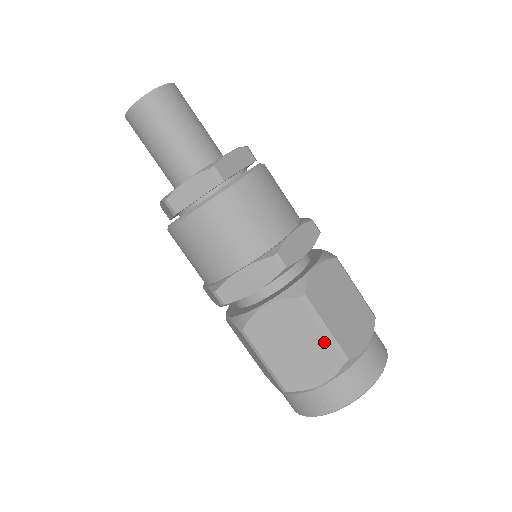
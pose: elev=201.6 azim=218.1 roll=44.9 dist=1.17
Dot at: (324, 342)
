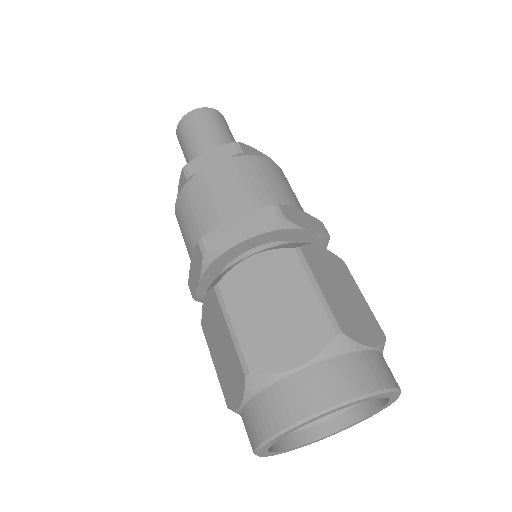
Dot at: (231, 345)
